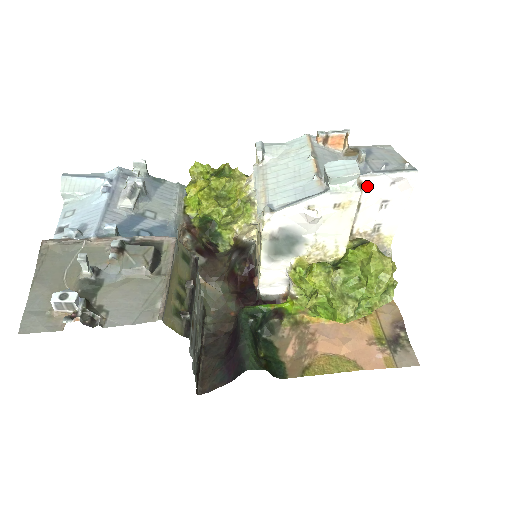
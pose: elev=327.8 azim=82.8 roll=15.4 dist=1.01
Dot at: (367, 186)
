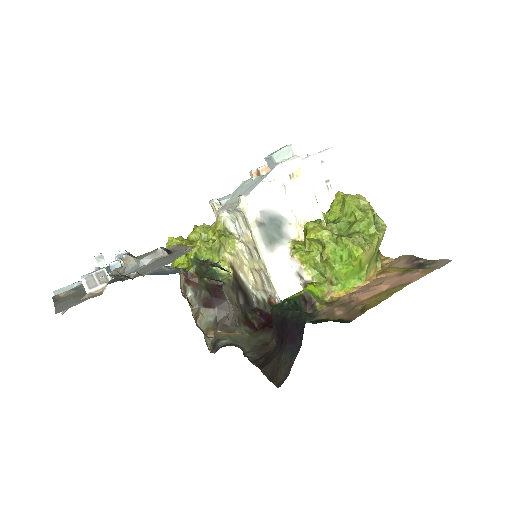
Dot at: (306, 170)
